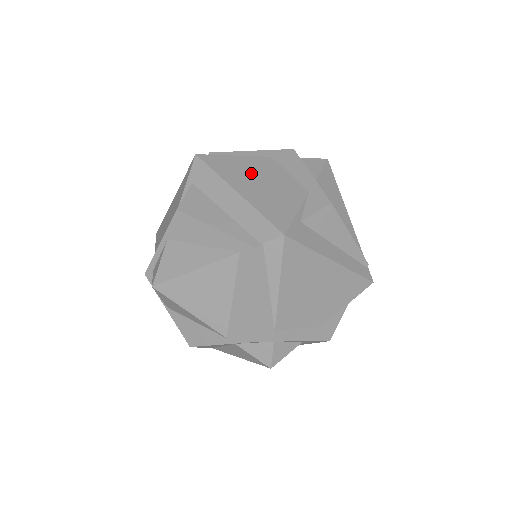
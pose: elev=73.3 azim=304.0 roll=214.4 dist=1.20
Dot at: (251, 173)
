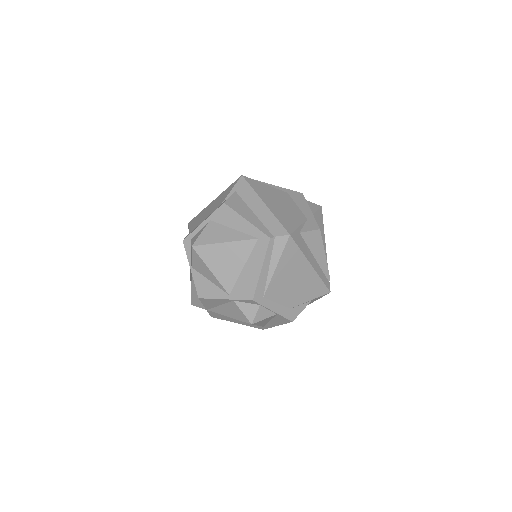
Dot at: (274, 197)
